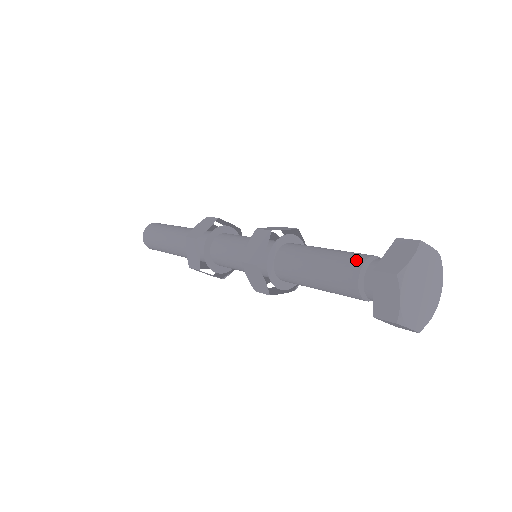
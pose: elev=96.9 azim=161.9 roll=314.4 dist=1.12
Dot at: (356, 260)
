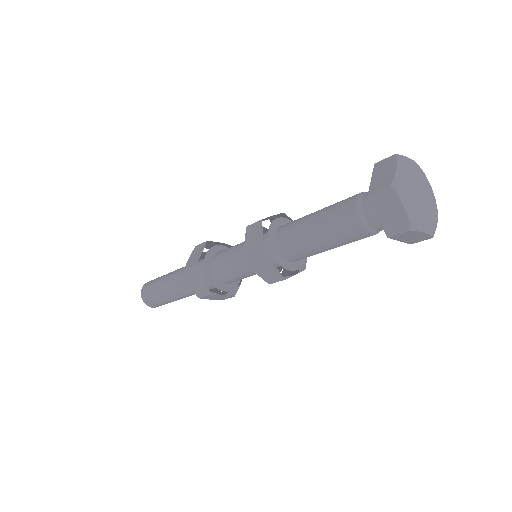
Dot at: occluded
